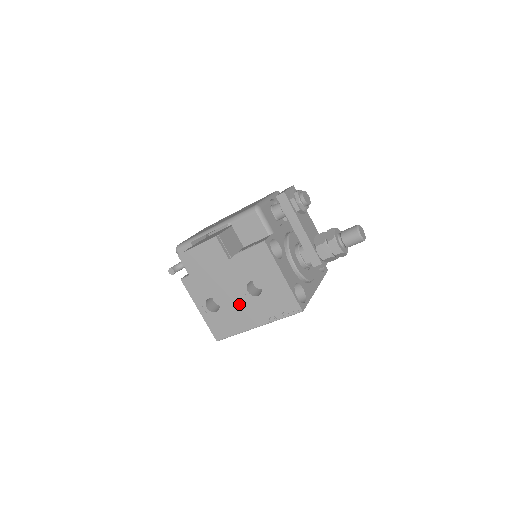
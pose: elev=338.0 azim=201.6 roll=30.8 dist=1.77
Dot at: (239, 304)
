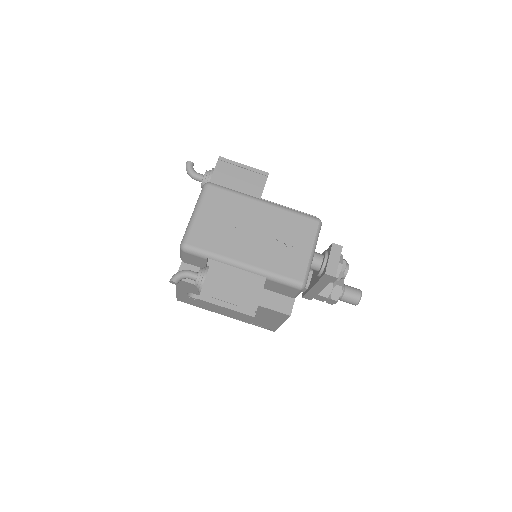
Dot at: occluded
